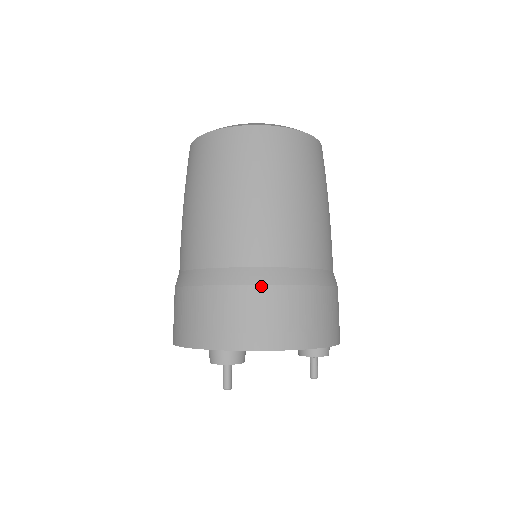
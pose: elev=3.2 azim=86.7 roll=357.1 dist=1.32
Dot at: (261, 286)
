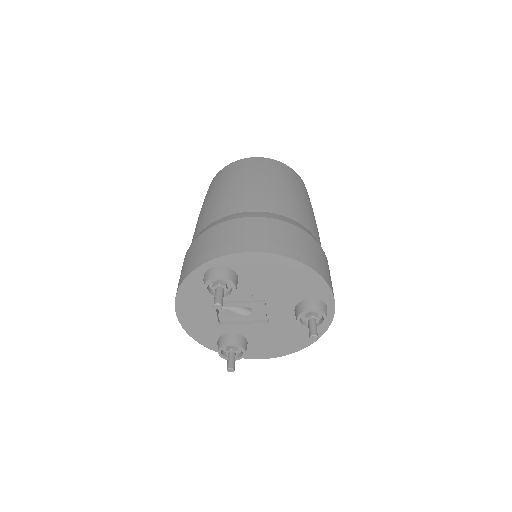
Dot at: (249, 218)
